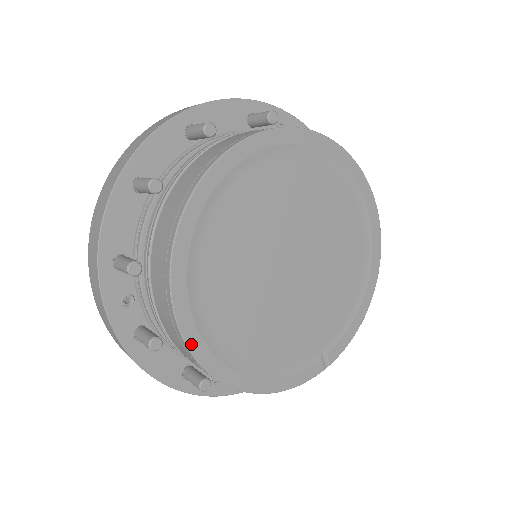
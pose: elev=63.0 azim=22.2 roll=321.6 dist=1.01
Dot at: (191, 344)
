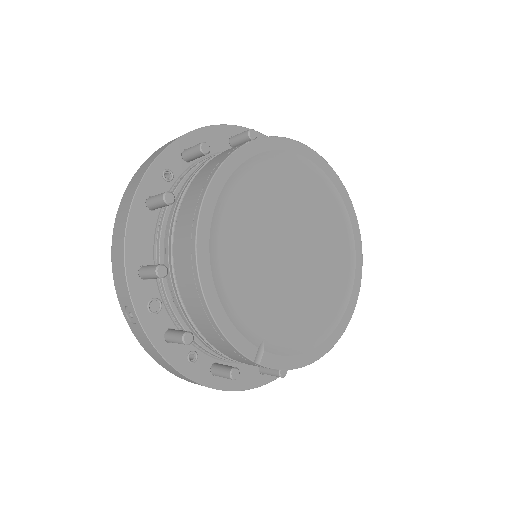
Dot at: (208, 198)
